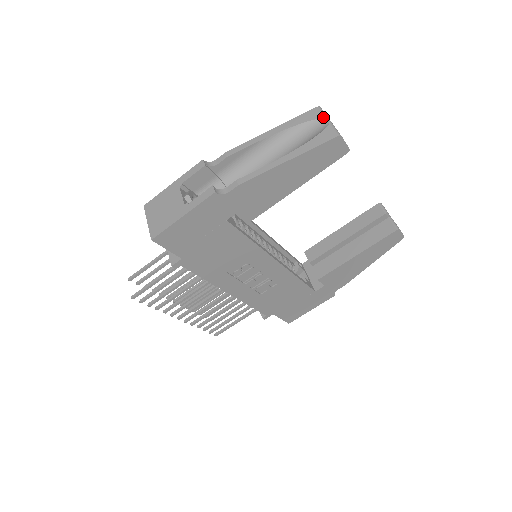
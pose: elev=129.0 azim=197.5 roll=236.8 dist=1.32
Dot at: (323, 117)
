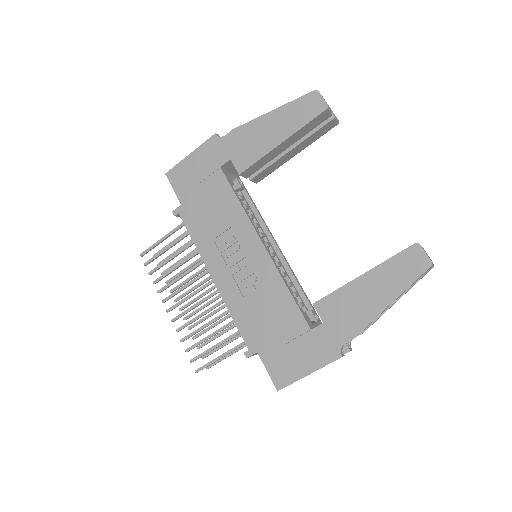
Dot at: occluded
